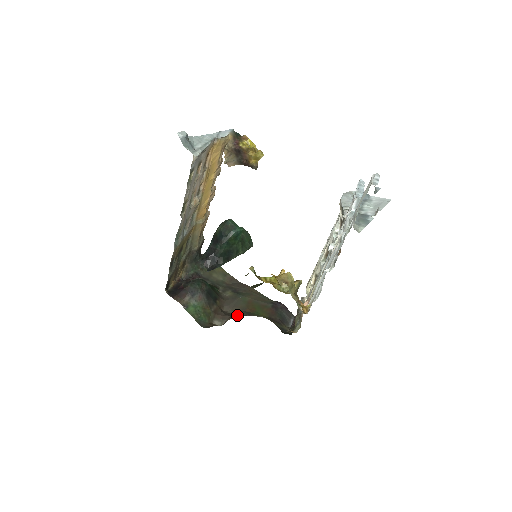
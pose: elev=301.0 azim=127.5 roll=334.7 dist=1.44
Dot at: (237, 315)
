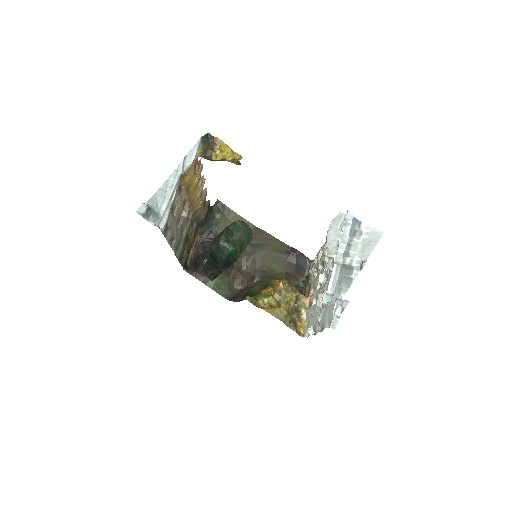
Dot at: (254, 279)
